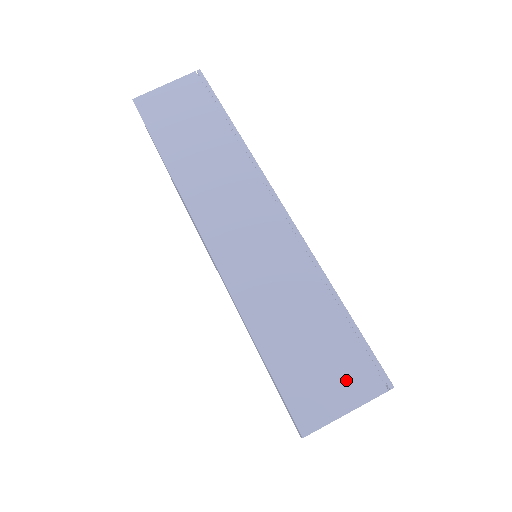
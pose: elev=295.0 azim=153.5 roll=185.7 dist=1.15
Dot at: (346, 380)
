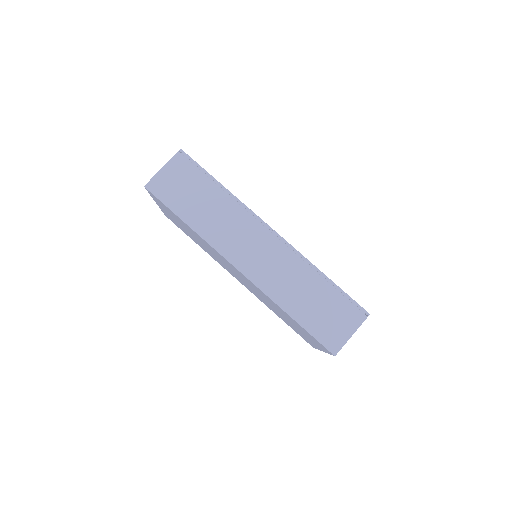
Dot at: (346, 320)
